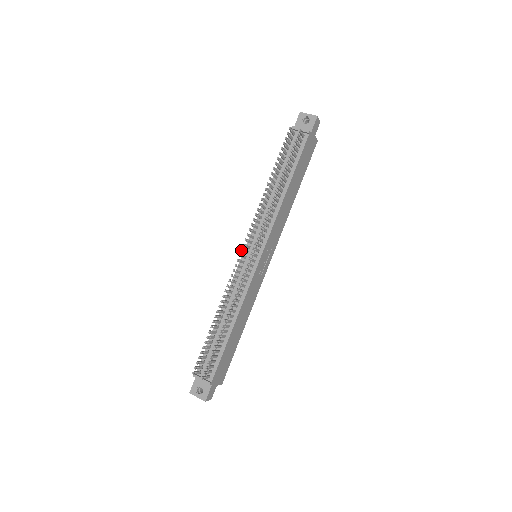
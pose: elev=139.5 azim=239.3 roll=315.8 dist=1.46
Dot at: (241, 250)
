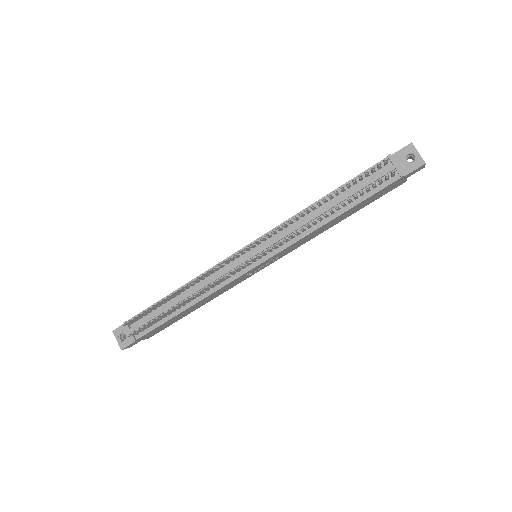
Dot at: (242, 249)
